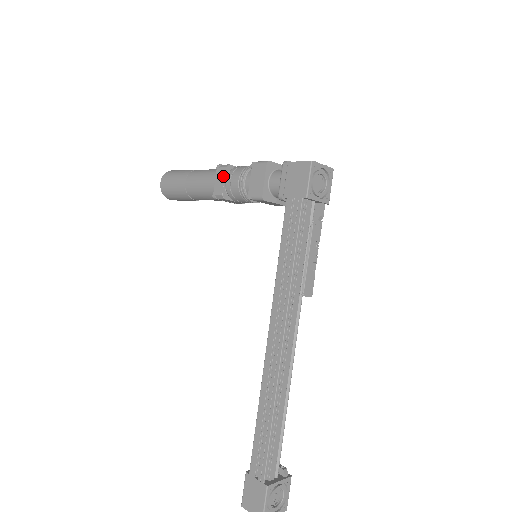
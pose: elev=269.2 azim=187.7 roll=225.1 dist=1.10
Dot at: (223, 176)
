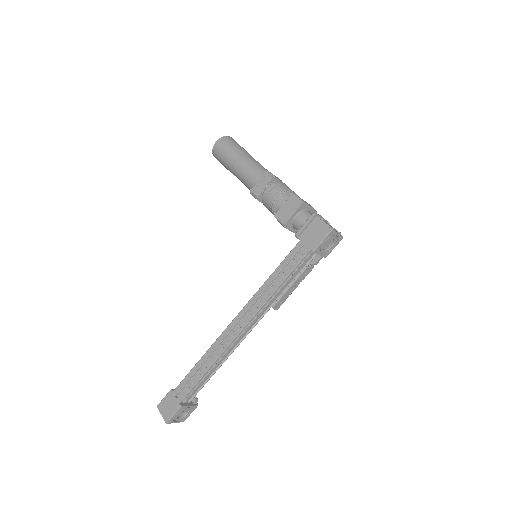
Dot at: (266, 183)
